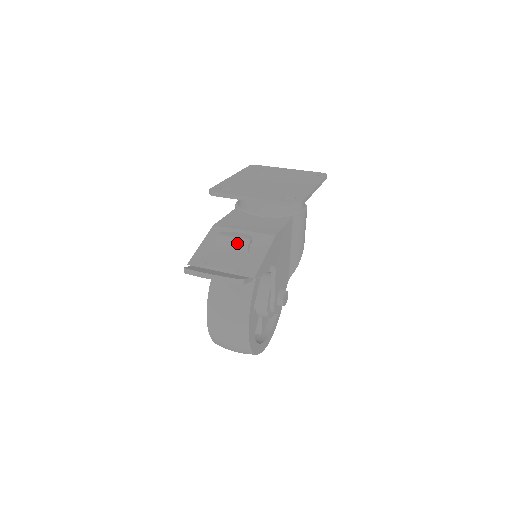
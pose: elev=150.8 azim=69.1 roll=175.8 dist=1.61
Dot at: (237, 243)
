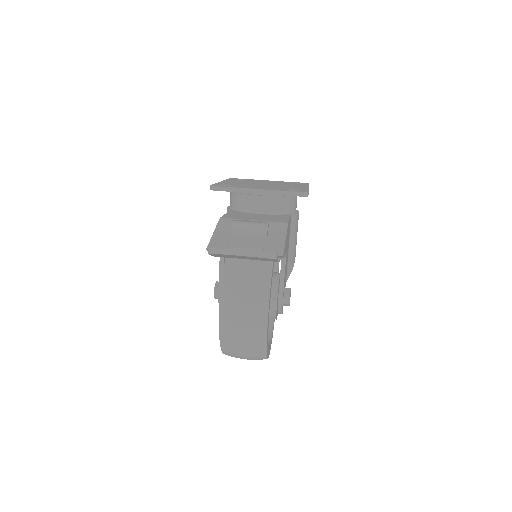
Dot at: (255, 227)
